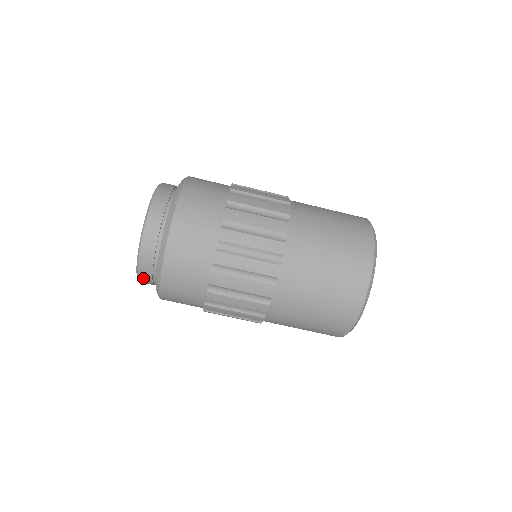
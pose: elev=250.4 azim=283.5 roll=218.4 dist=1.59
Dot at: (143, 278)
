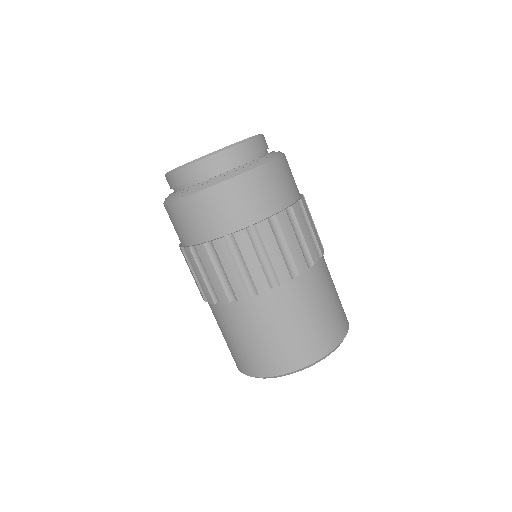
Dot at: occluded
